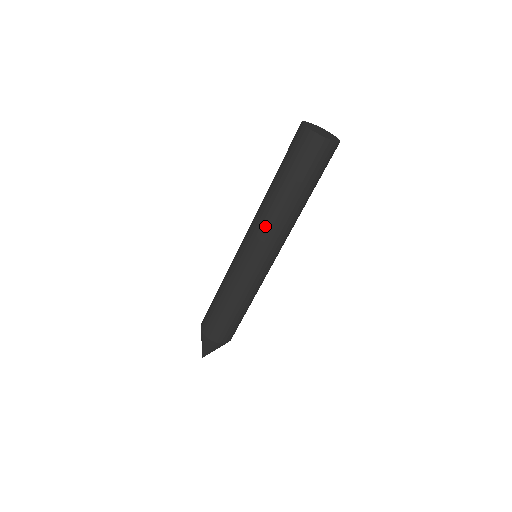
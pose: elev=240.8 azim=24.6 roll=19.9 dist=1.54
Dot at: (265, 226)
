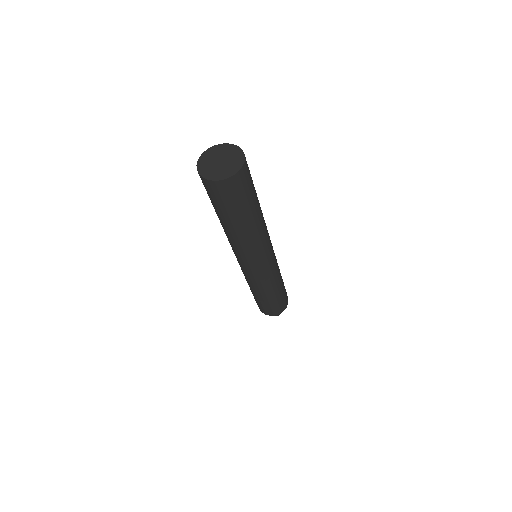
Dot at: (257, 247)
